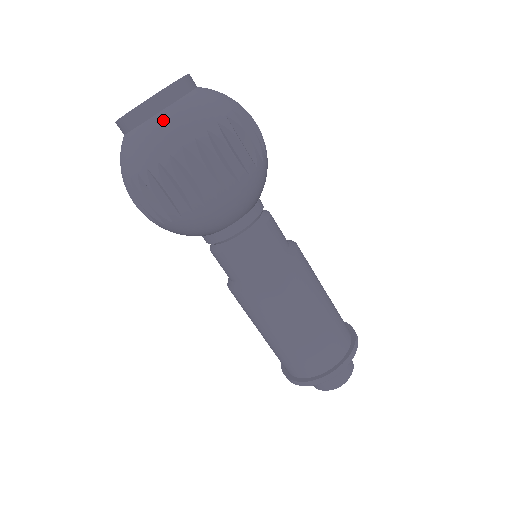
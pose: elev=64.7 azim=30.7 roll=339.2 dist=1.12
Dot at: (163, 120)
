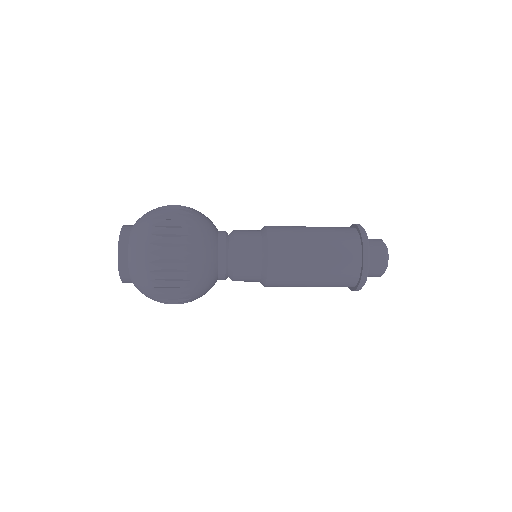
Dot at: (132, 268)
